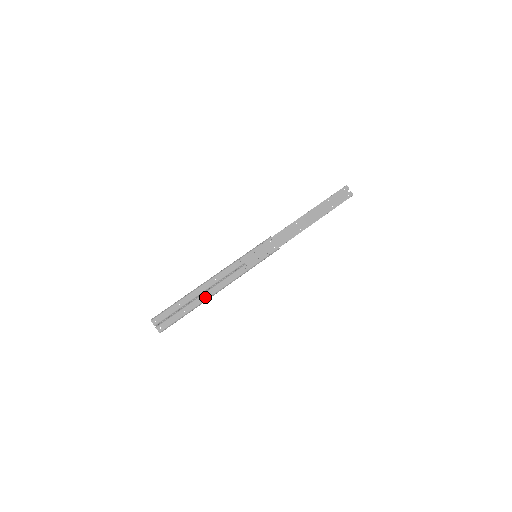
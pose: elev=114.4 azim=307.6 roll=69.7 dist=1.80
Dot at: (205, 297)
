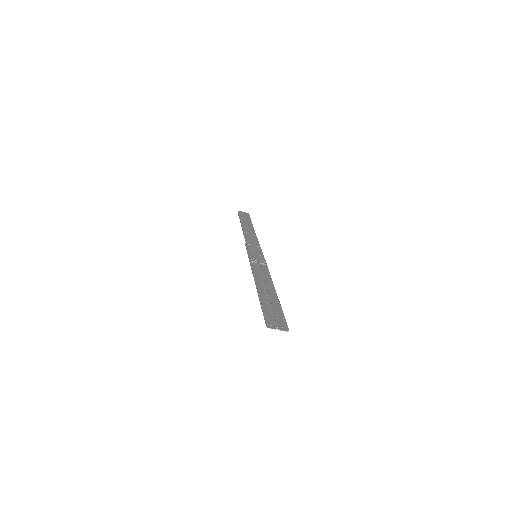
Dot at: (271, 292)
